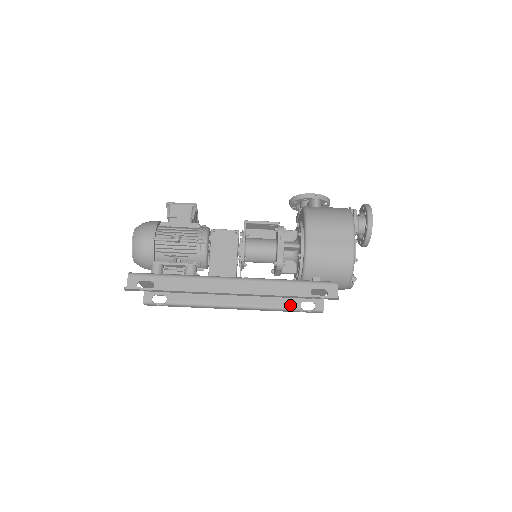
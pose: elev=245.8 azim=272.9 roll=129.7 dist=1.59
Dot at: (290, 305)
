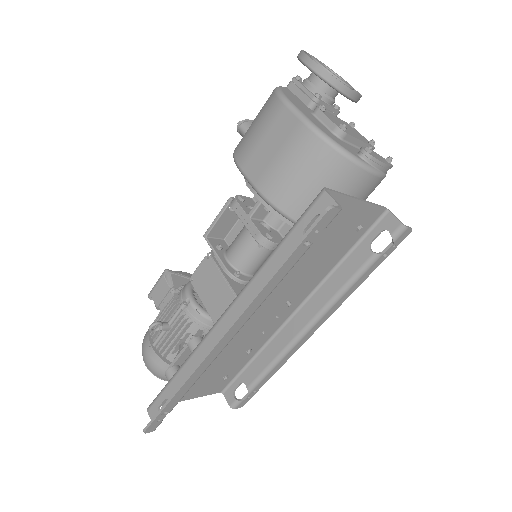
Dot at: (359, 264)
